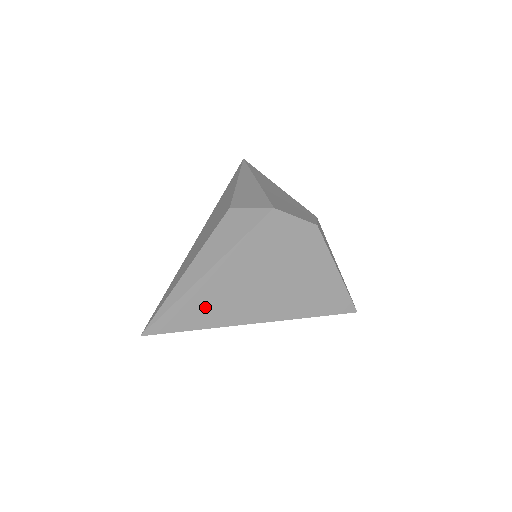
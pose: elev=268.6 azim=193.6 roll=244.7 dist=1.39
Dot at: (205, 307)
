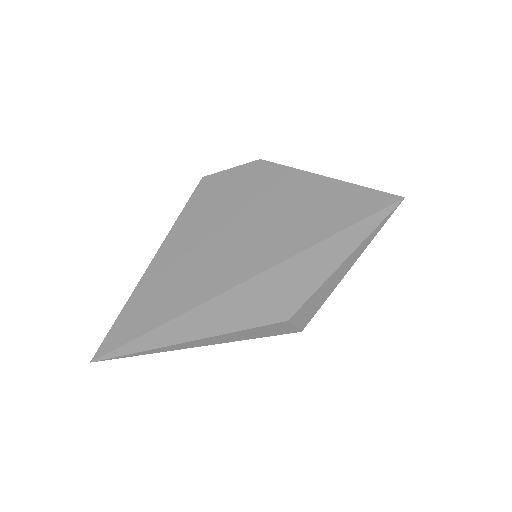
Dot at: (157, 299)
